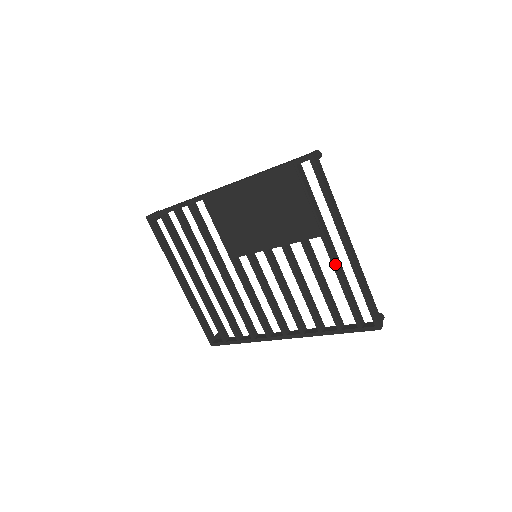
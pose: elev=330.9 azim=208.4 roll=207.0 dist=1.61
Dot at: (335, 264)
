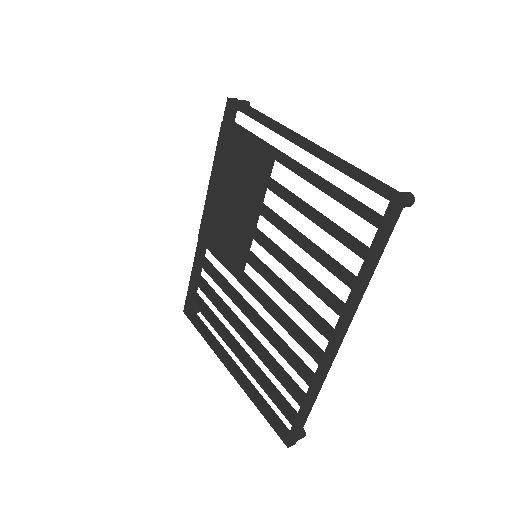
Dot at: (302, 173)
